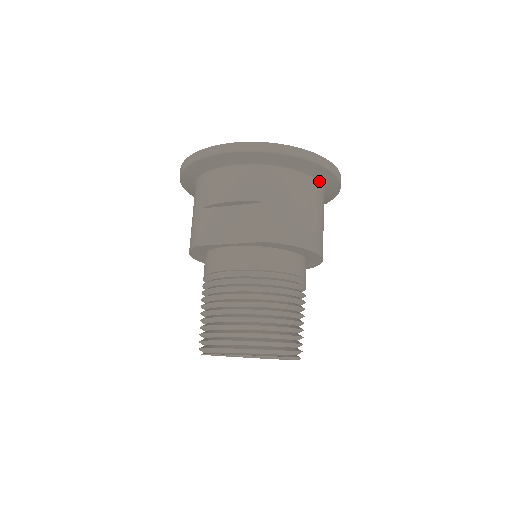
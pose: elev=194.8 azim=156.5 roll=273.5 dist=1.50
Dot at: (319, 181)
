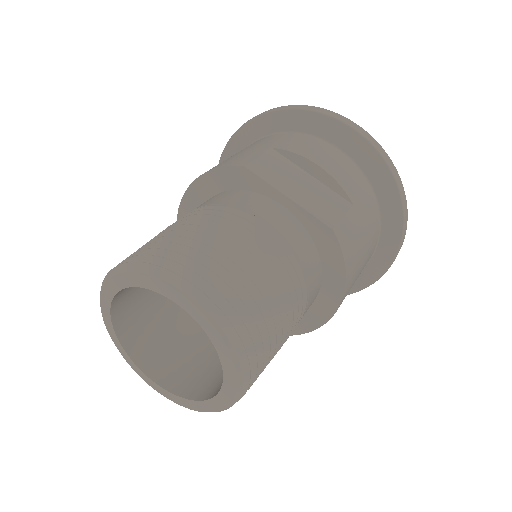
Dot at: (373, 255)
